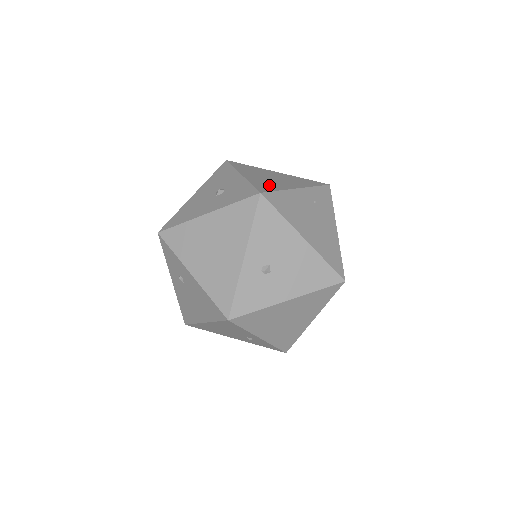
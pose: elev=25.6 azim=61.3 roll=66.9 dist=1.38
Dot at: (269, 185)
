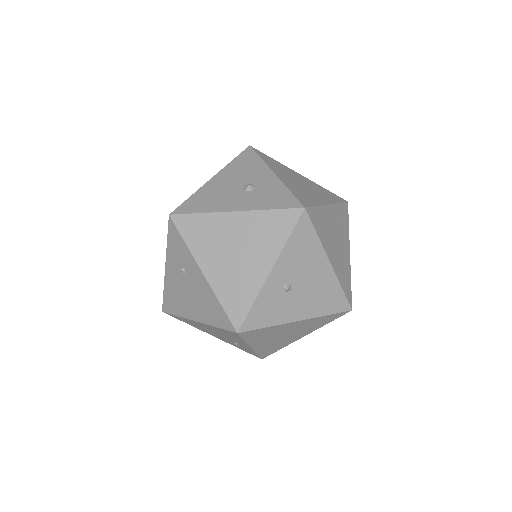
Dot at: (305, 196)
